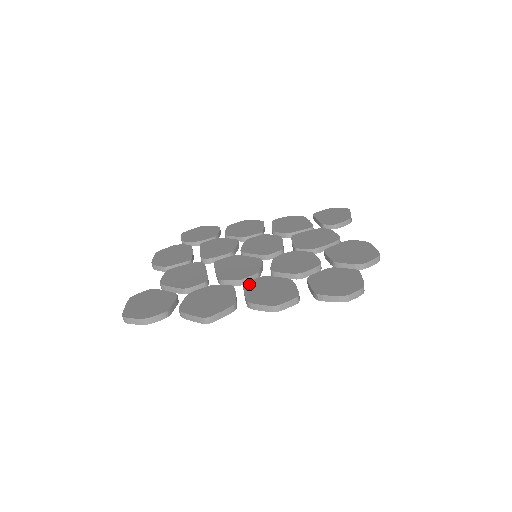
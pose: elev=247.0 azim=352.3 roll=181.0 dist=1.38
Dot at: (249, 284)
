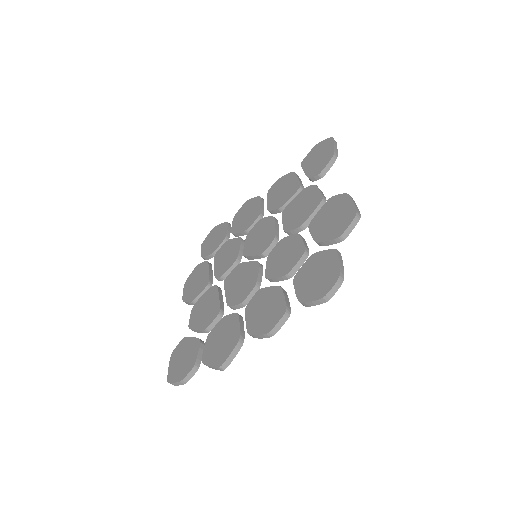
Dot at: (249, 306)
